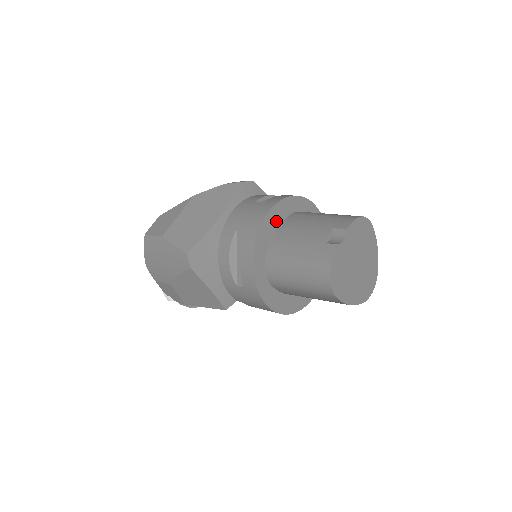
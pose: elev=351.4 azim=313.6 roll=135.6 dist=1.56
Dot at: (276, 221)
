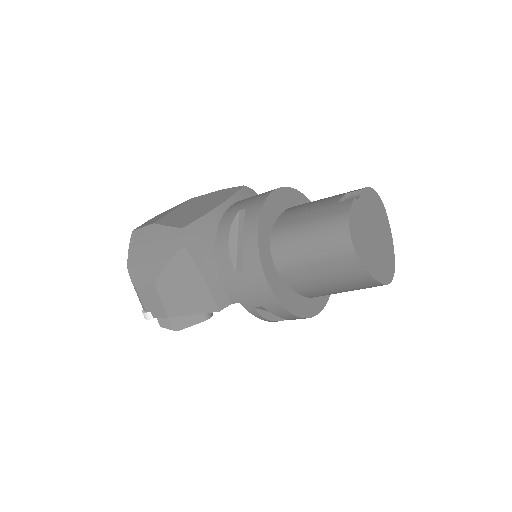
Dot at: (281, 204)
